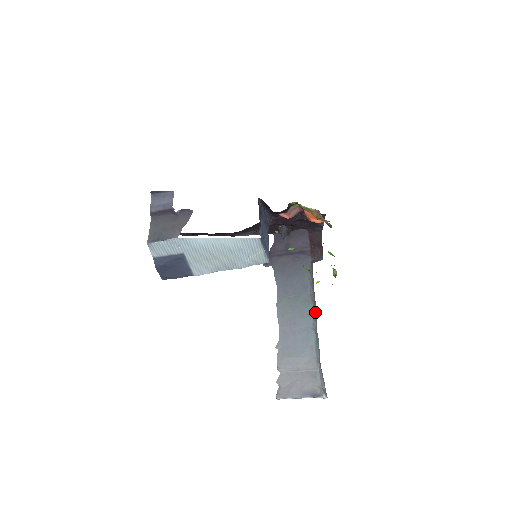
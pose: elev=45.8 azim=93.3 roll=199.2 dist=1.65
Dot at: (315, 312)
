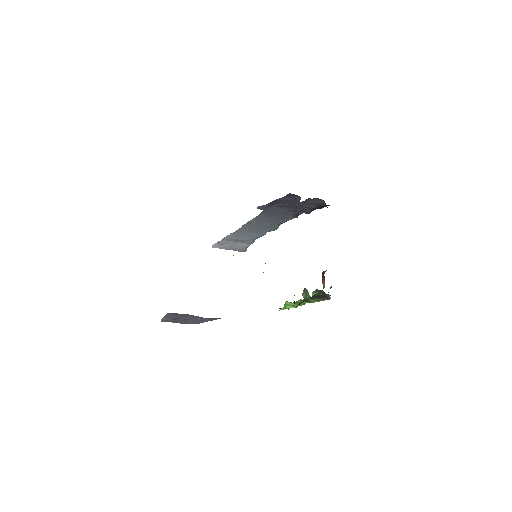
Dot at: occluded
